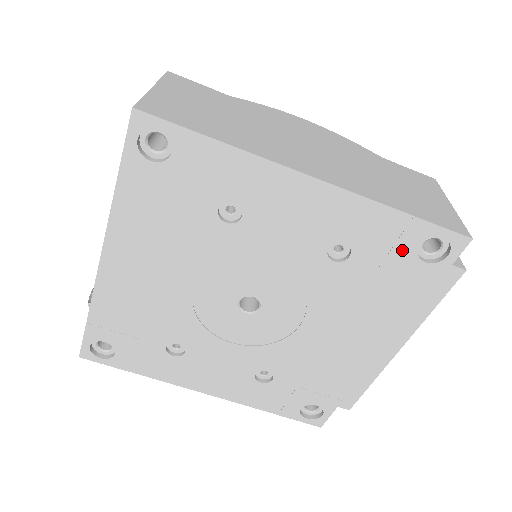
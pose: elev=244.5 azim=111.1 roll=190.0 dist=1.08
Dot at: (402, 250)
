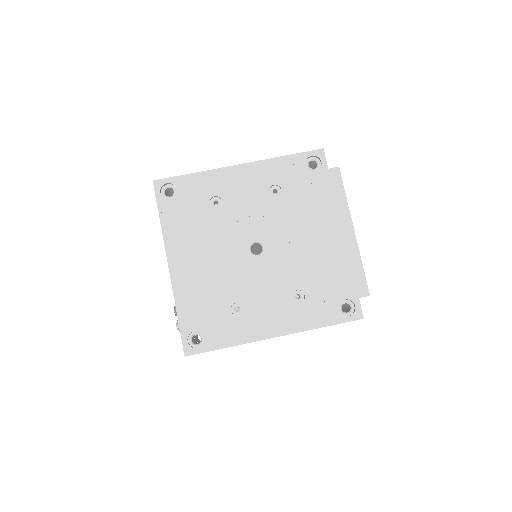
Dot at: (300, 172)
